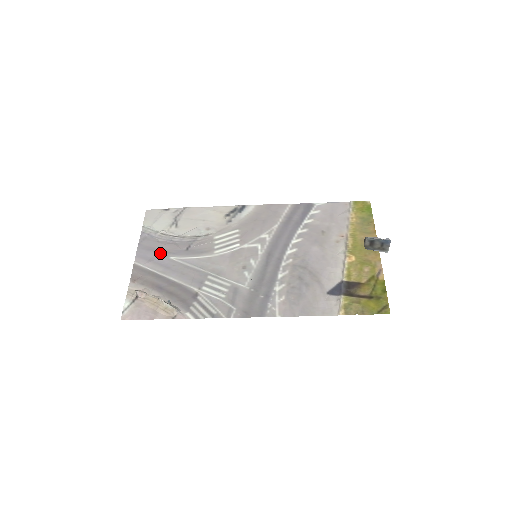
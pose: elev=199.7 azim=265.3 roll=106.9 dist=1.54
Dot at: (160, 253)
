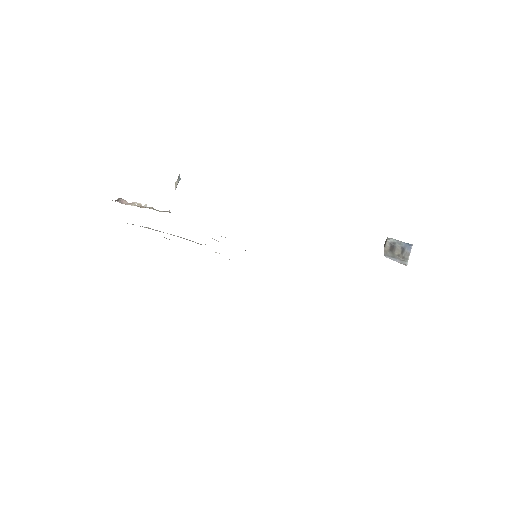
Dot at: occluded
